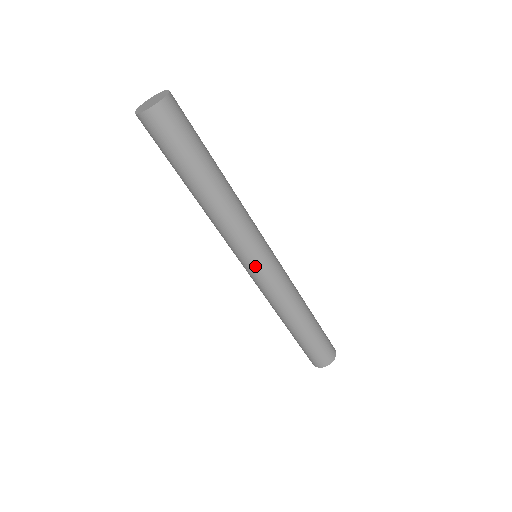
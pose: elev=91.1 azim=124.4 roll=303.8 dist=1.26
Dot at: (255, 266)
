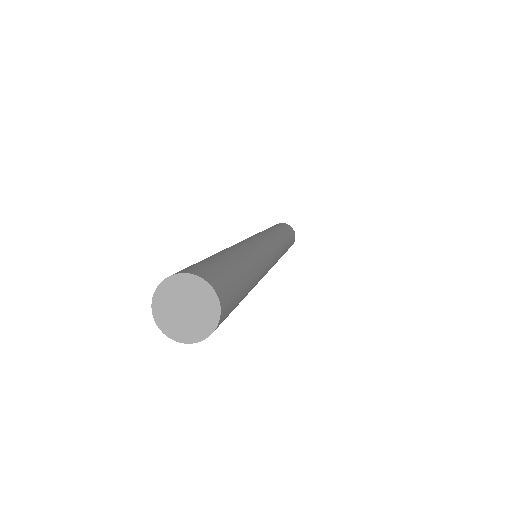
Dot at: occluded
